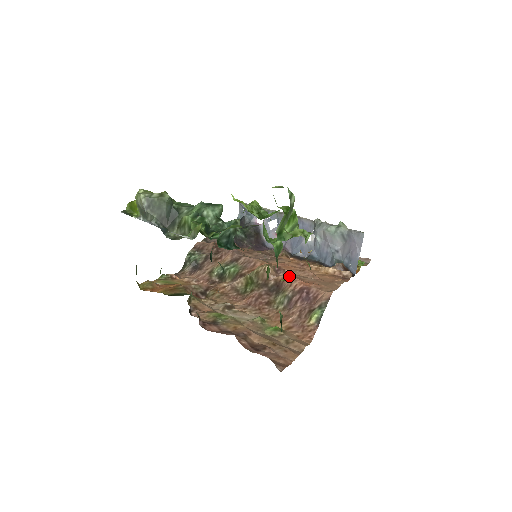
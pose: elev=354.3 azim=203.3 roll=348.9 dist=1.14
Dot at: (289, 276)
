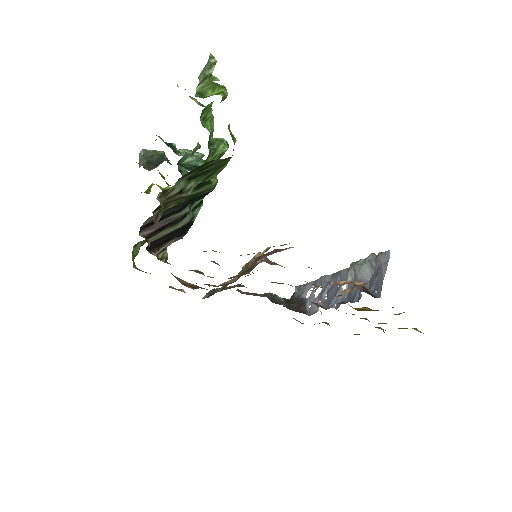
Dot at: occluded
